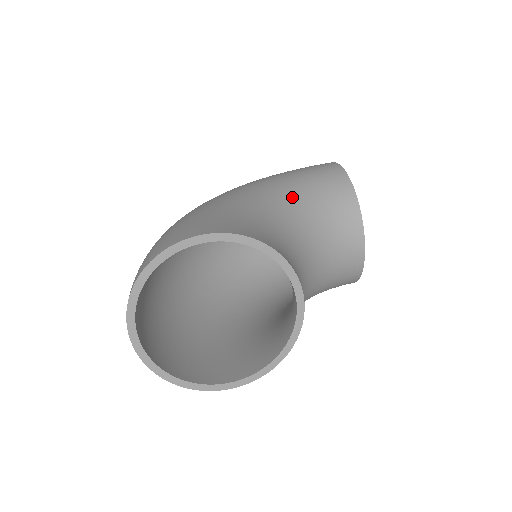
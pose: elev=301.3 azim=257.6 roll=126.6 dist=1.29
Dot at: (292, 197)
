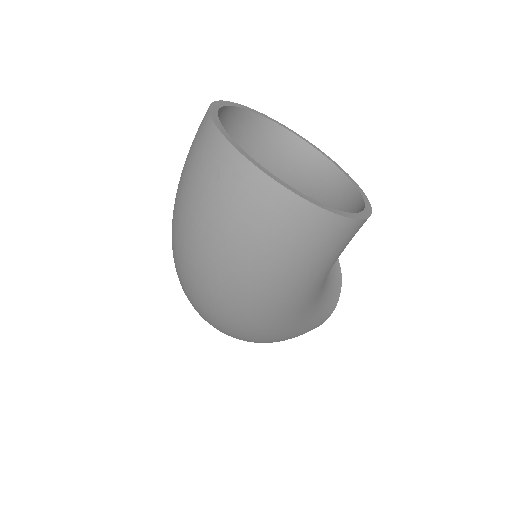
Dot at: occluded
